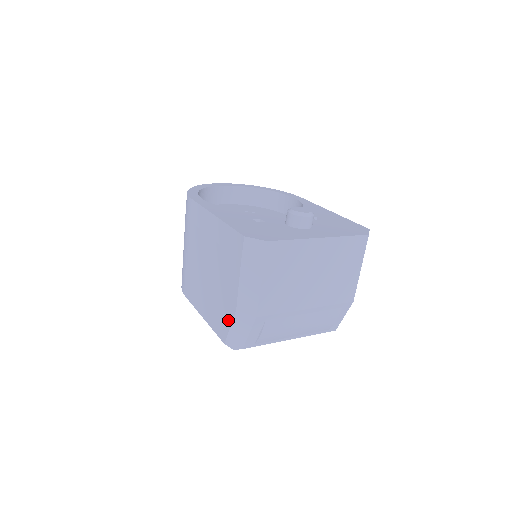
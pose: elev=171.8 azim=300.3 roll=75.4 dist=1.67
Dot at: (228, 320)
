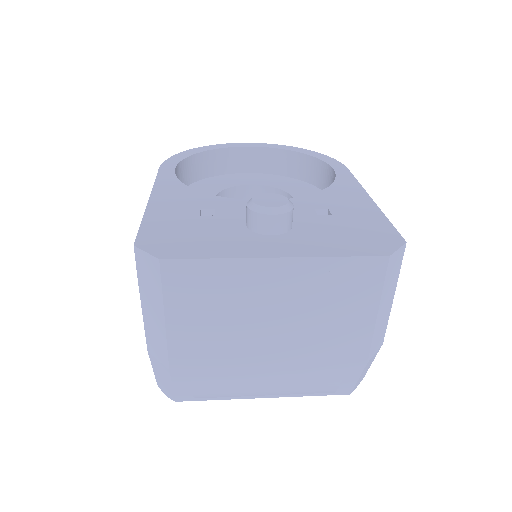
Dot at: occluded
